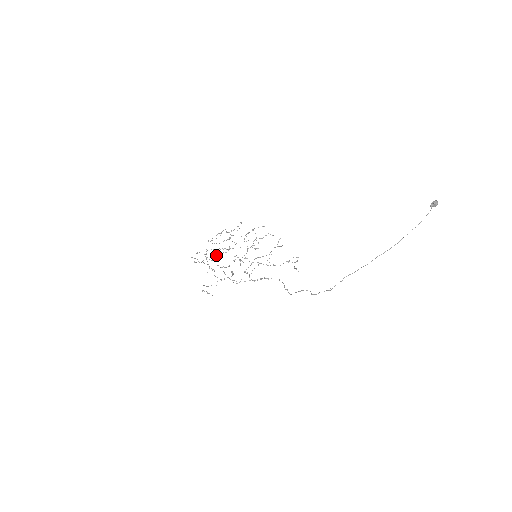
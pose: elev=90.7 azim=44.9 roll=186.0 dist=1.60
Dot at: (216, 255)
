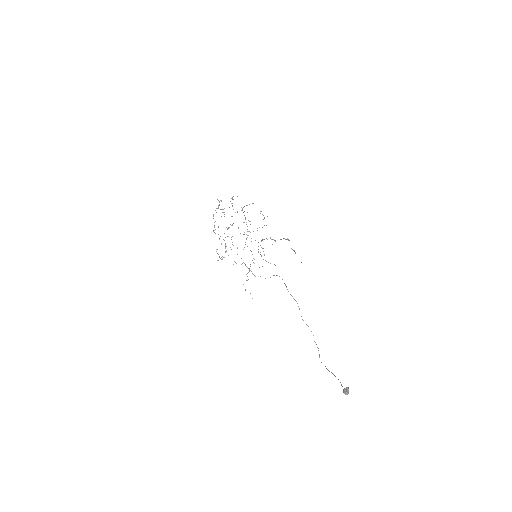
Dot at: occluded
